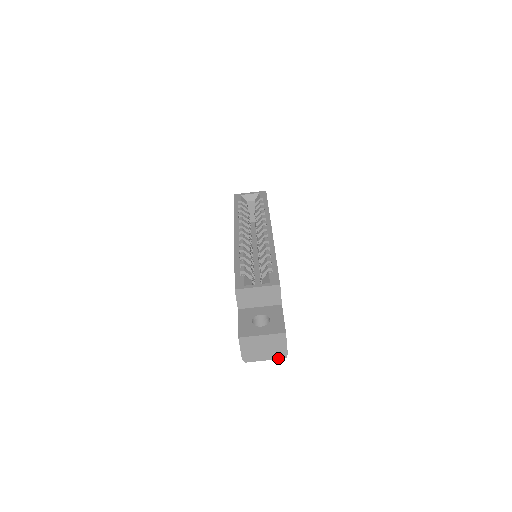
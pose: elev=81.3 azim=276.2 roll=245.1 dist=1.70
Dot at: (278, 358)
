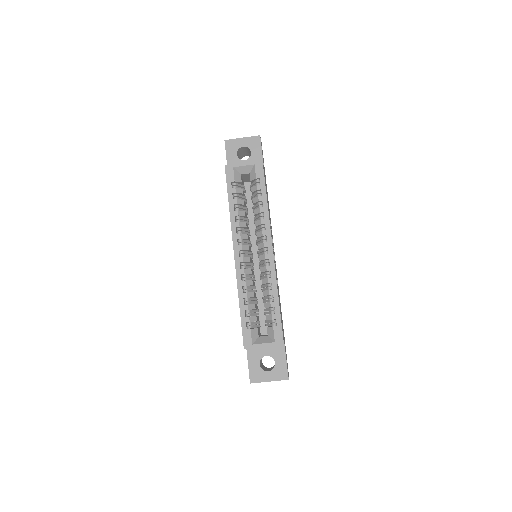
Dot at: occluded
